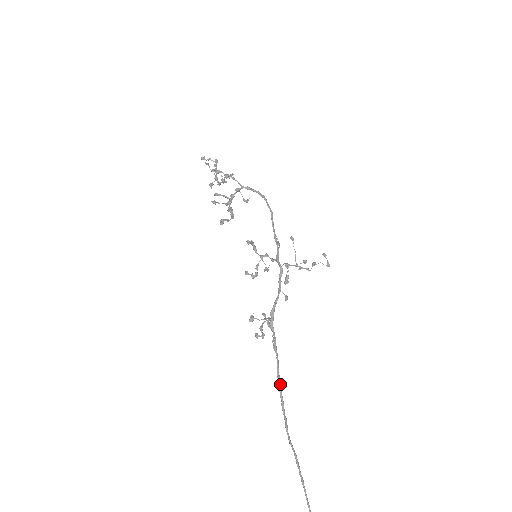
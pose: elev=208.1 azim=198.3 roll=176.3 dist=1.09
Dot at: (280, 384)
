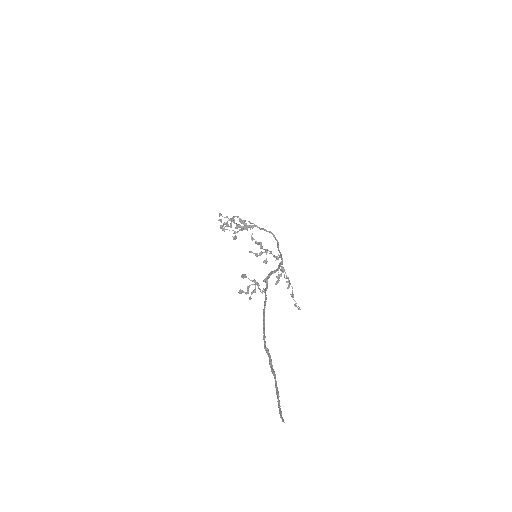
Dot at: (264, 311)
